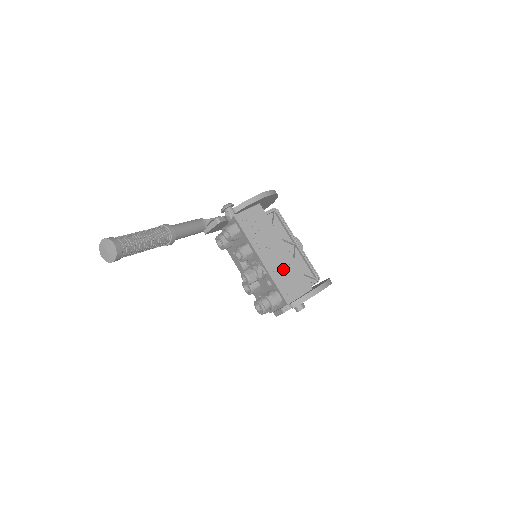
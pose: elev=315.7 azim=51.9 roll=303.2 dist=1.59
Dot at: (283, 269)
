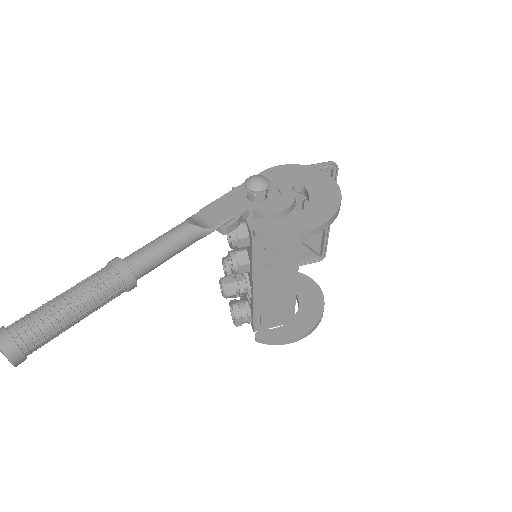
Dot at: (274, 301)
